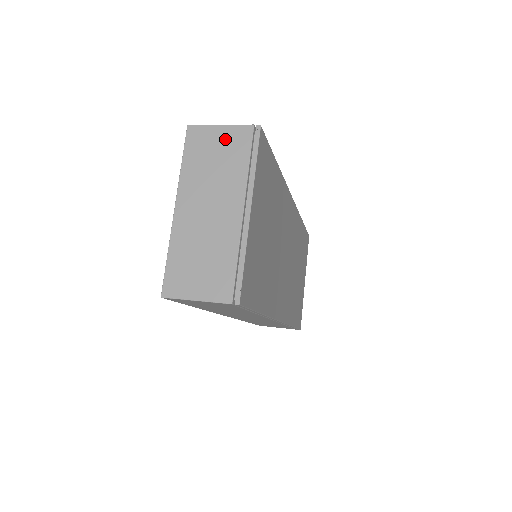
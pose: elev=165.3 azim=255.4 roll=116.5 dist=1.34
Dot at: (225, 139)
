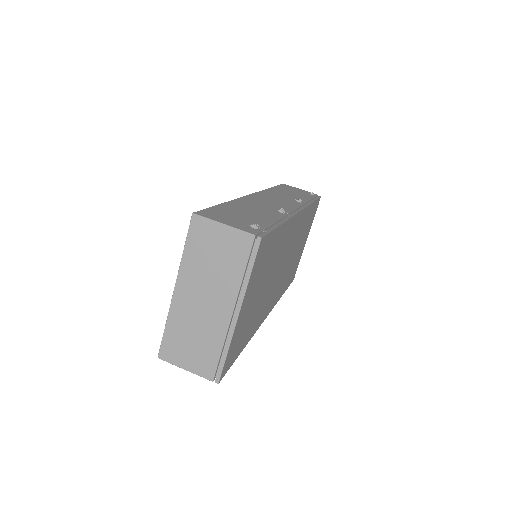
Dot at: (226, 240)
